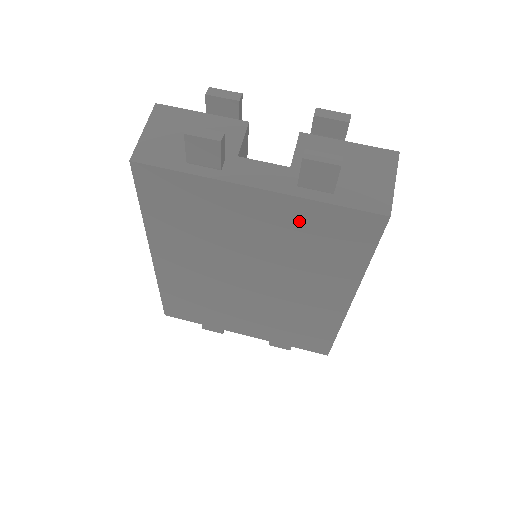
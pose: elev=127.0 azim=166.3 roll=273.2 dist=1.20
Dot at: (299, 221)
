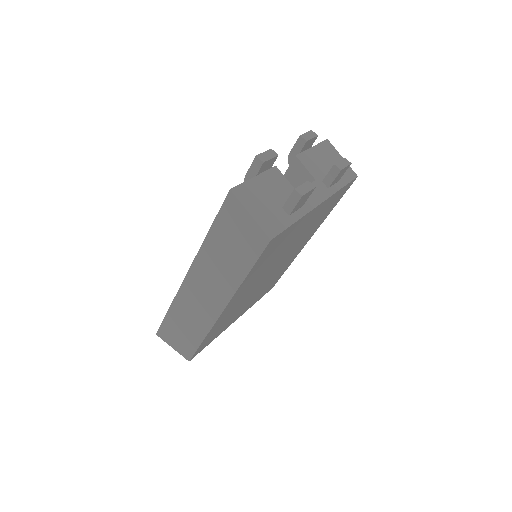
Dot at: (324, 208)
